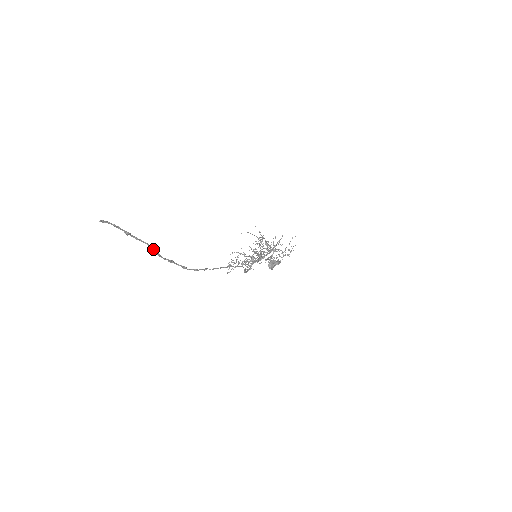
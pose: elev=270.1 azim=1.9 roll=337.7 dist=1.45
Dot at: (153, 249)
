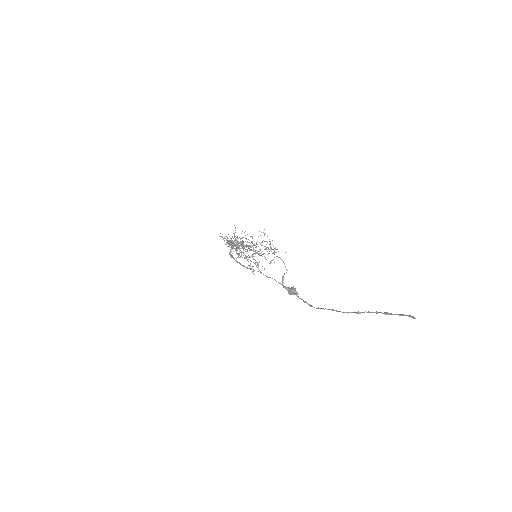
Dot at: (359, 313)
